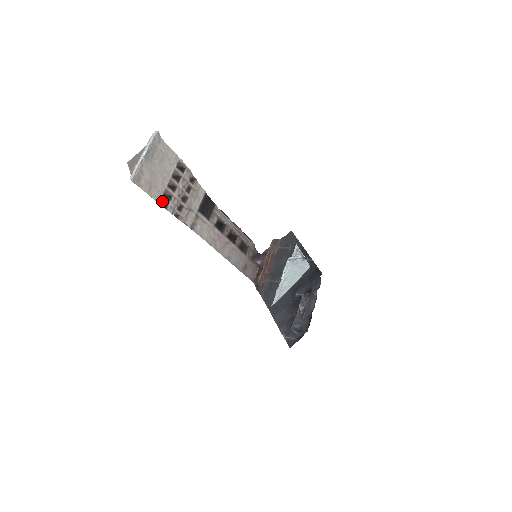
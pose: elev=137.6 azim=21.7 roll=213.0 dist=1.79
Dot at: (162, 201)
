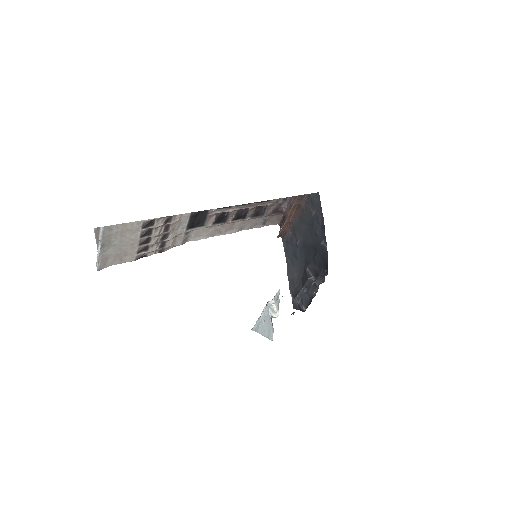
Dot at: (139, 256)
